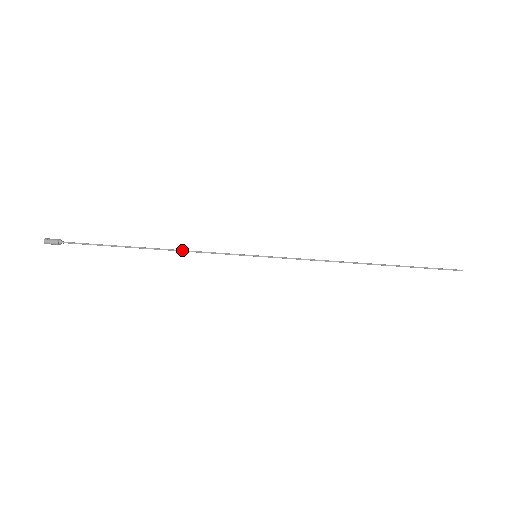
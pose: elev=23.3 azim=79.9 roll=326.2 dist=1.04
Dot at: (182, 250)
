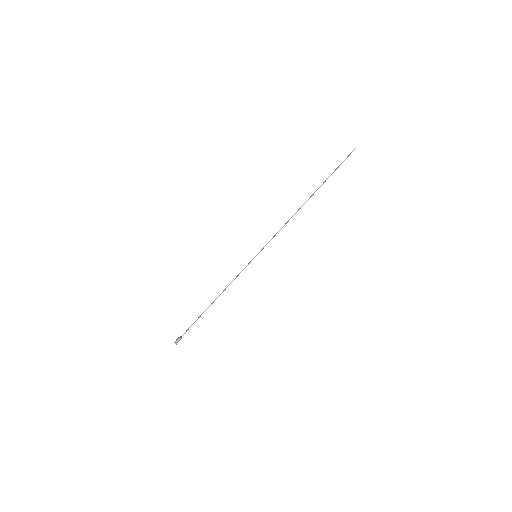
Dot at: (225, 289)
